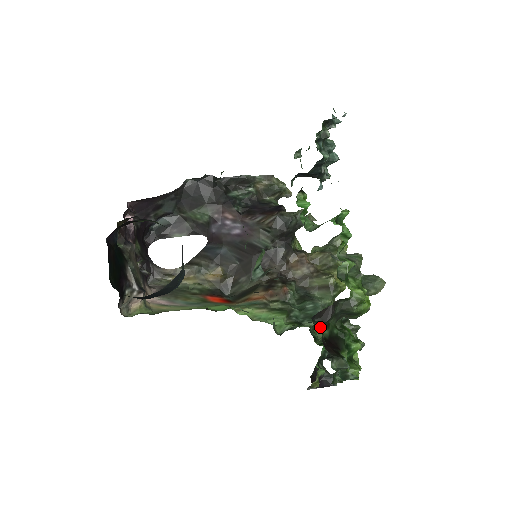
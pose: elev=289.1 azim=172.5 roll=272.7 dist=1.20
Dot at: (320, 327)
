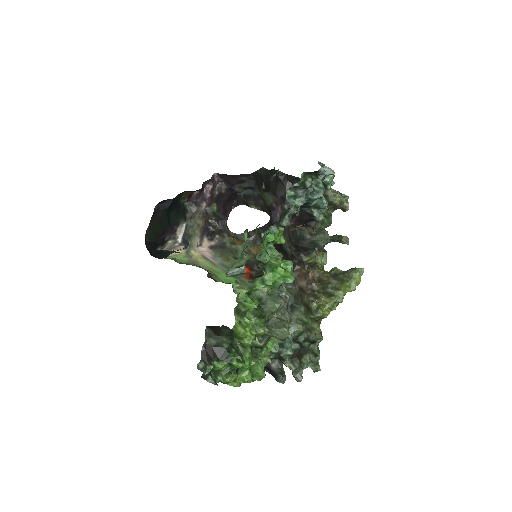
Dot at: (209, 336)
